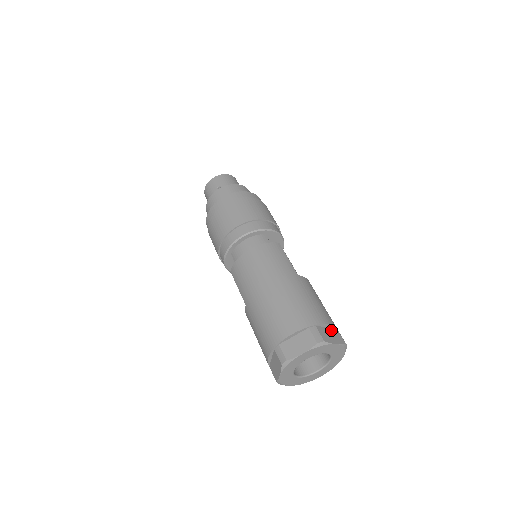
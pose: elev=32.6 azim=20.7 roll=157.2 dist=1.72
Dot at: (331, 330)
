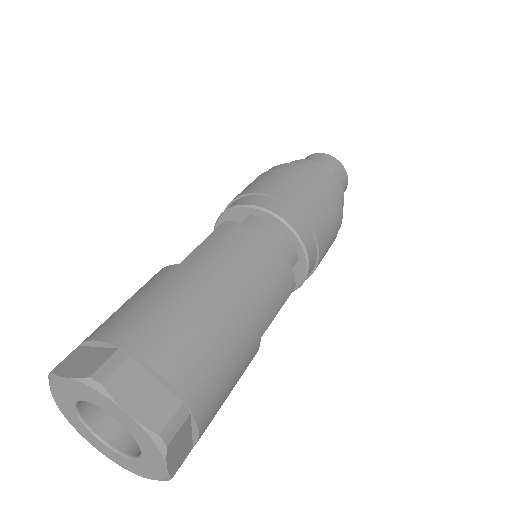
Dot at: (189, 441)
